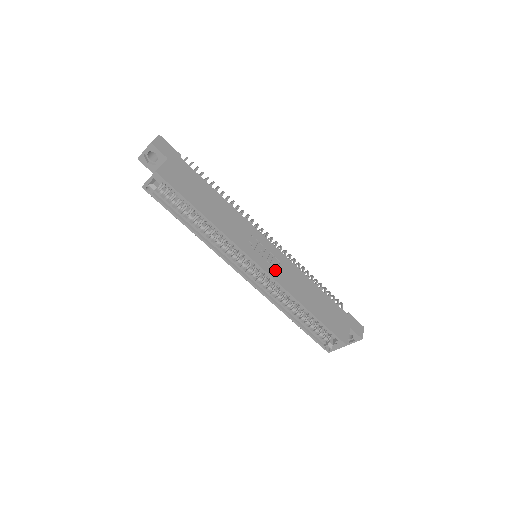
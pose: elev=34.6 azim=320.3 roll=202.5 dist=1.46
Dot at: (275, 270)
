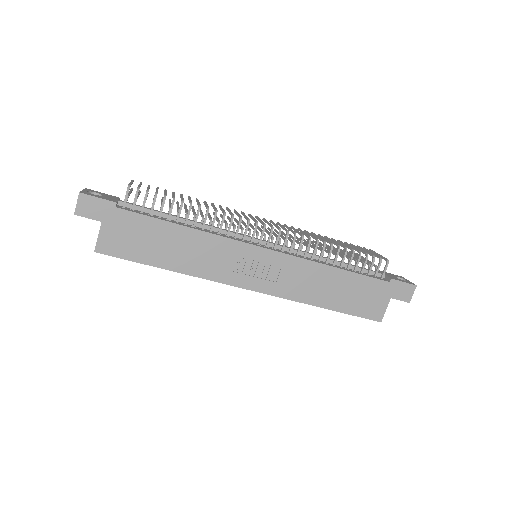
Dot at: (274, 283)
